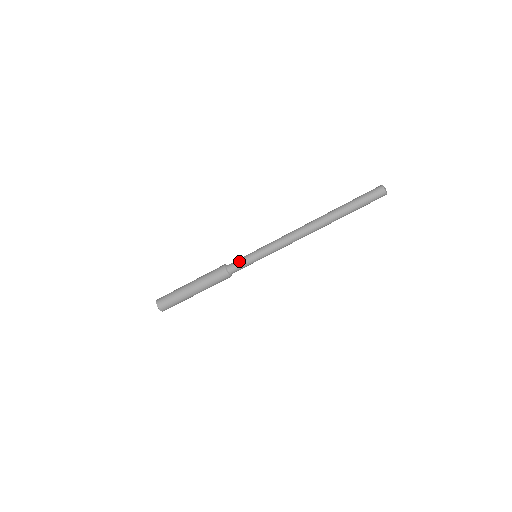
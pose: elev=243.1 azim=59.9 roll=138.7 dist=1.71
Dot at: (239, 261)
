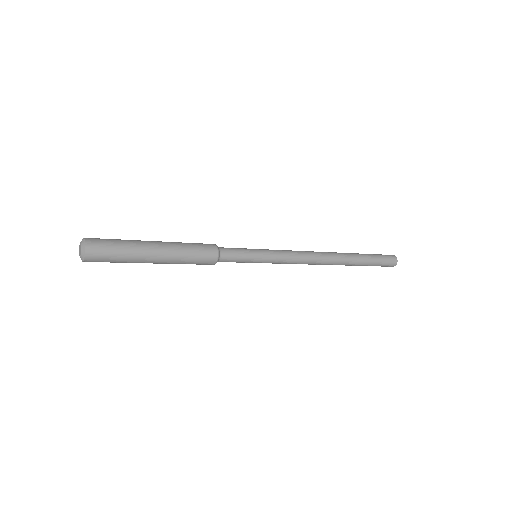
Dot at: (238, 261)
